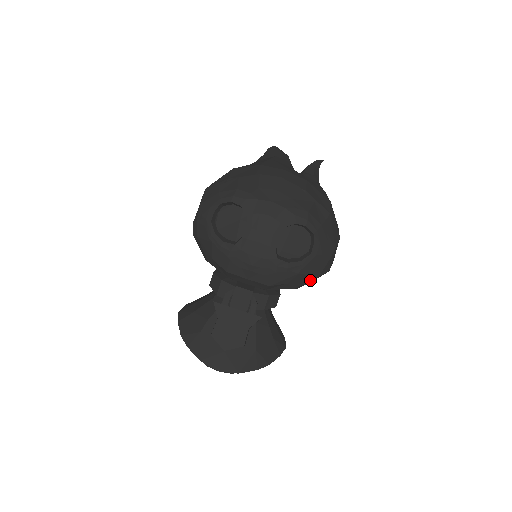
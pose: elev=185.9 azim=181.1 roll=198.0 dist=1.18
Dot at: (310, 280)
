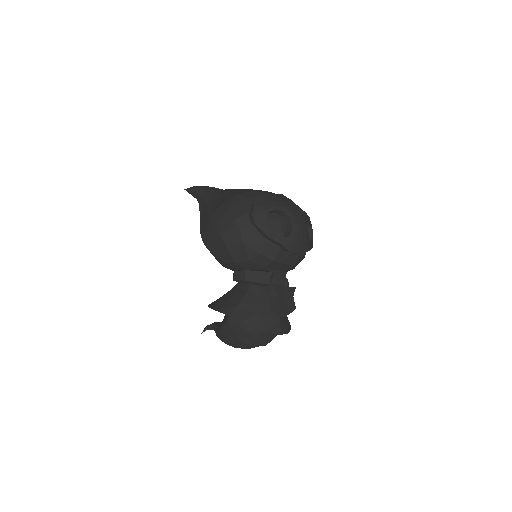
Dot at: occluded
